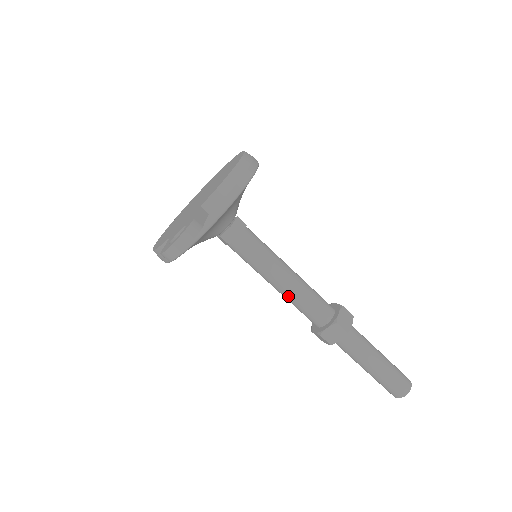
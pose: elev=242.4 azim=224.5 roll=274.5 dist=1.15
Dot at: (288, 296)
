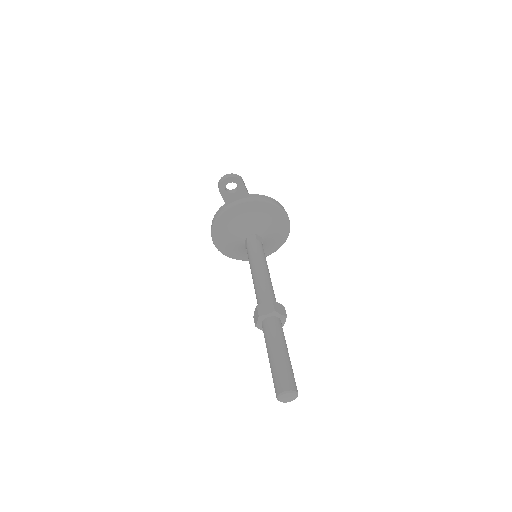
Dot at: (256, 280)
